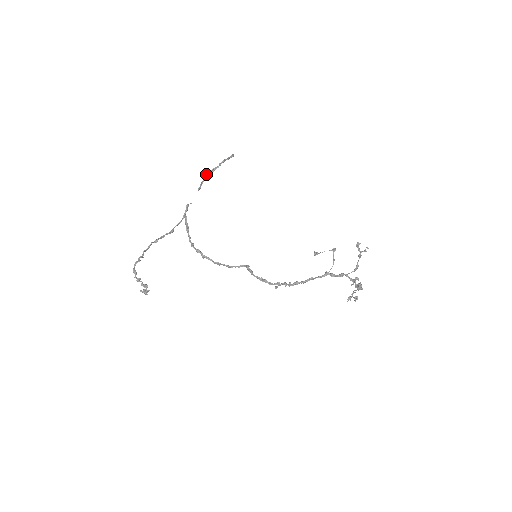
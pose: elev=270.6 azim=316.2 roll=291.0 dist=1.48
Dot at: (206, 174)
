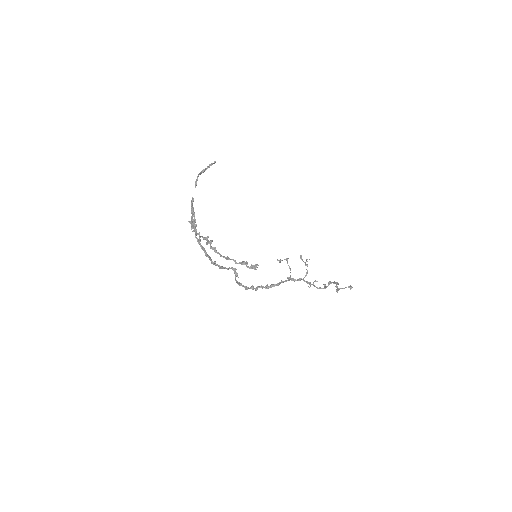
Dot at: (200, 173)
